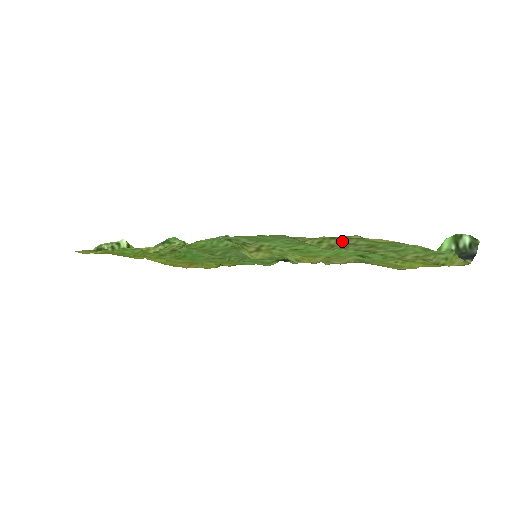
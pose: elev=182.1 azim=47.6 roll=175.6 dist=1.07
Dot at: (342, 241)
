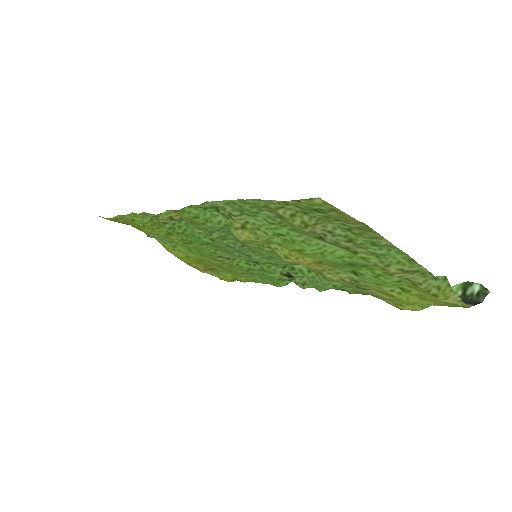
Dot at: (316, 220)
